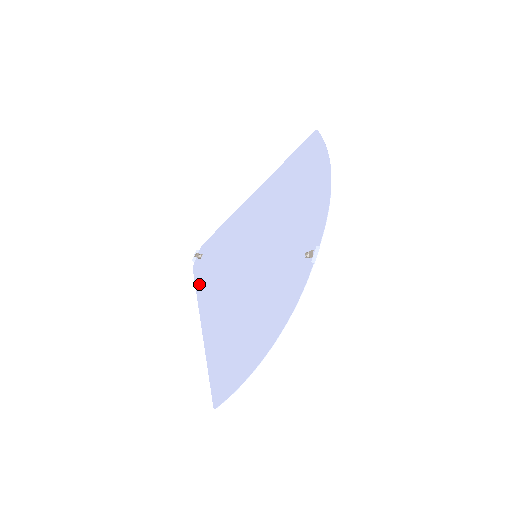
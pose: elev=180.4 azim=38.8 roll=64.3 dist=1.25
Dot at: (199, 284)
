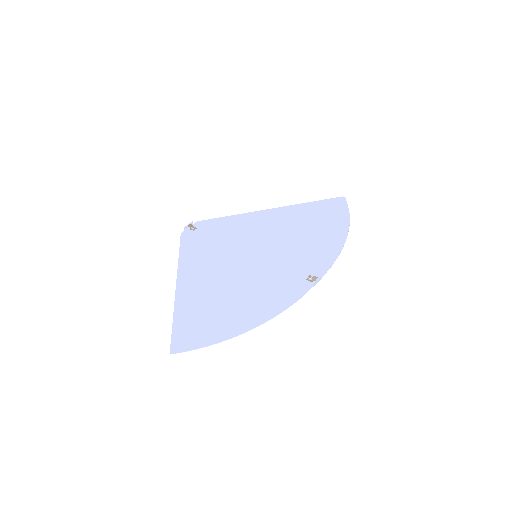
Dot at: (185, 249)
